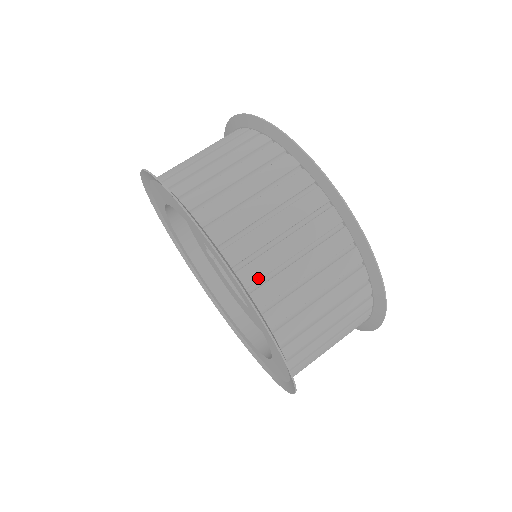
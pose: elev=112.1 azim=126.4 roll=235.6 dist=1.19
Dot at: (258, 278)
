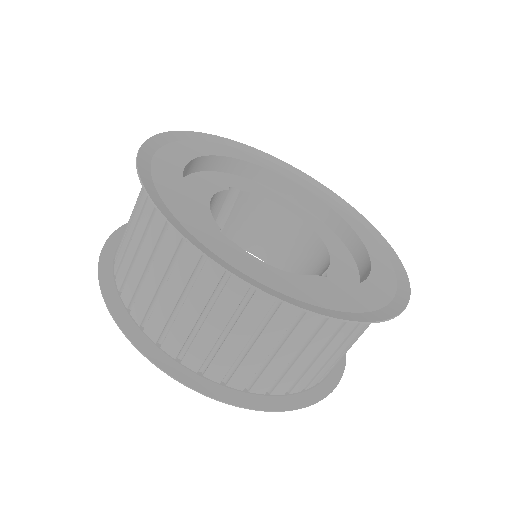
Dot at: (271, 384)
